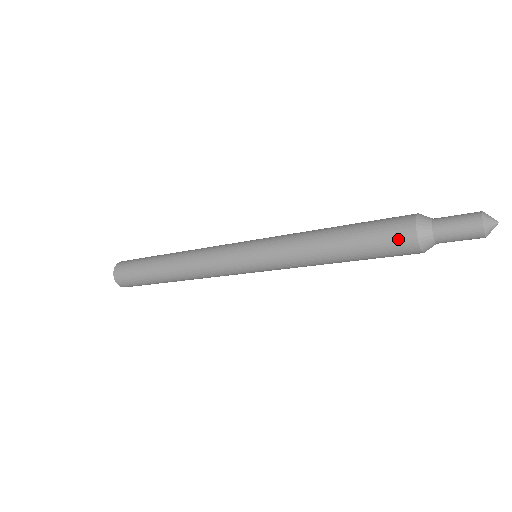
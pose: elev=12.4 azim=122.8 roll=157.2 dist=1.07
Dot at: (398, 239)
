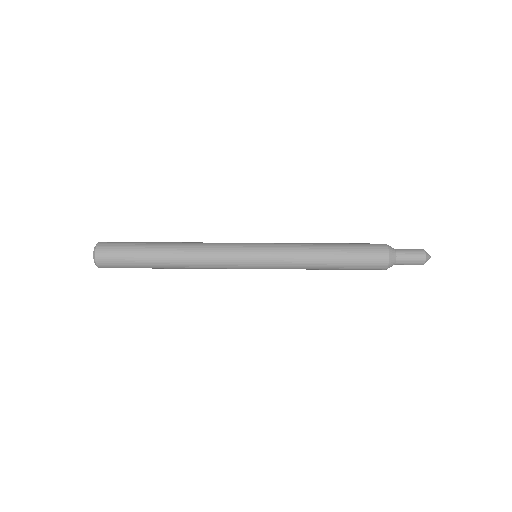
Dot at: (377, 259)
